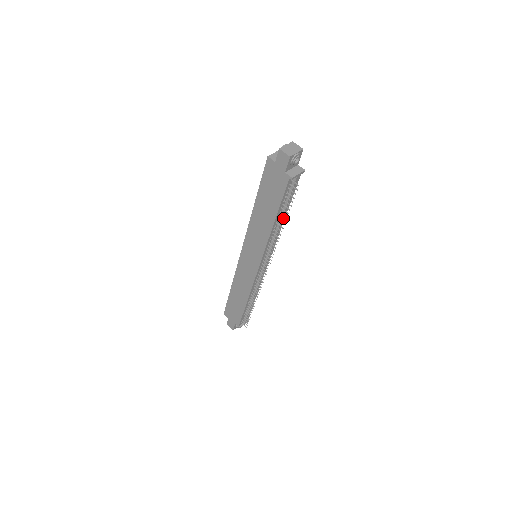
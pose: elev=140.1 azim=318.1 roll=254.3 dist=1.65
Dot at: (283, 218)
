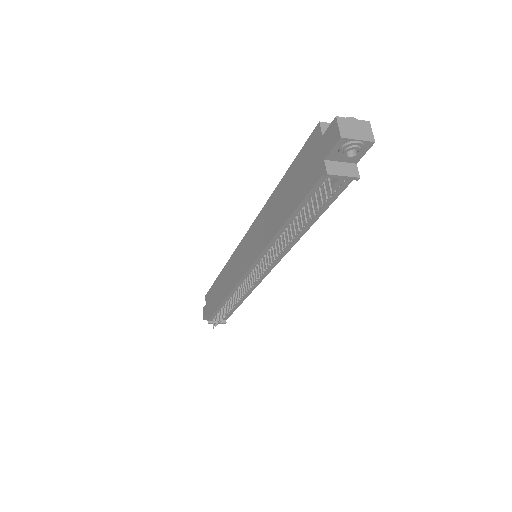
Dot at: occluded
